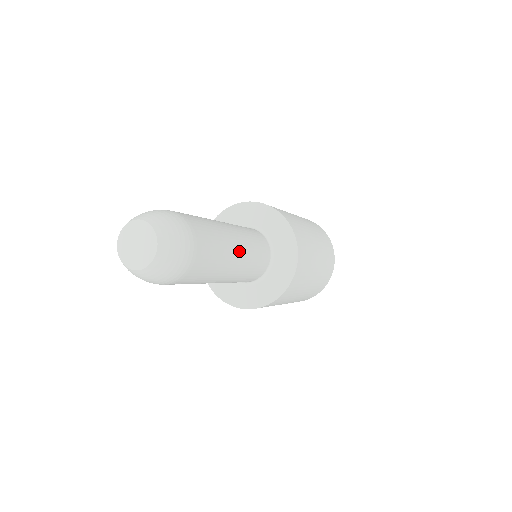
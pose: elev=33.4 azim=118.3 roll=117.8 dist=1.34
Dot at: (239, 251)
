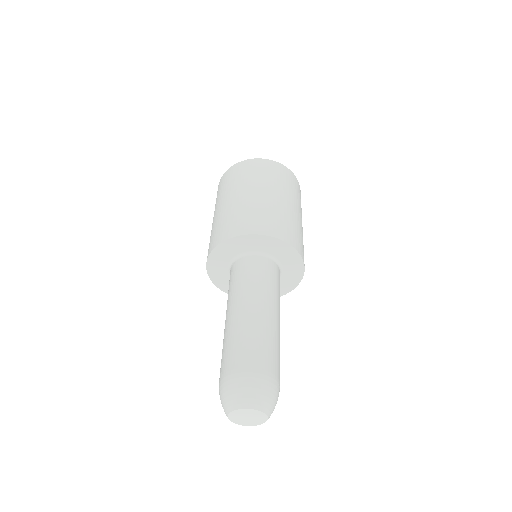
Dot at: occluded
